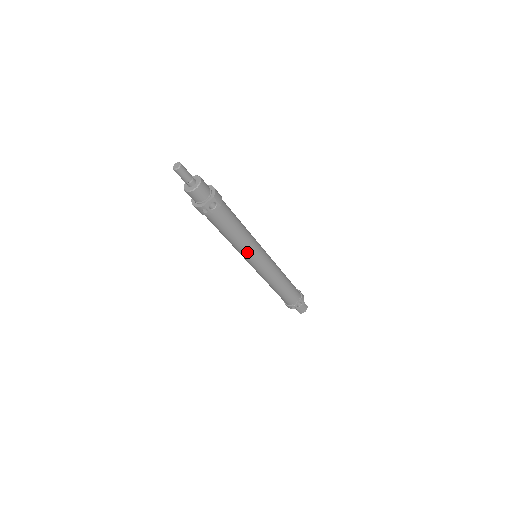
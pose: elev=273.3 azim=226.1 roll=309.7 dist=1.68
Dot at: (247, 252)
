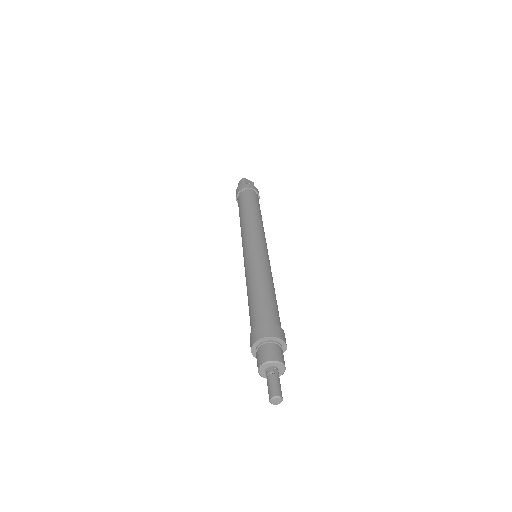
Dot at: occluded
